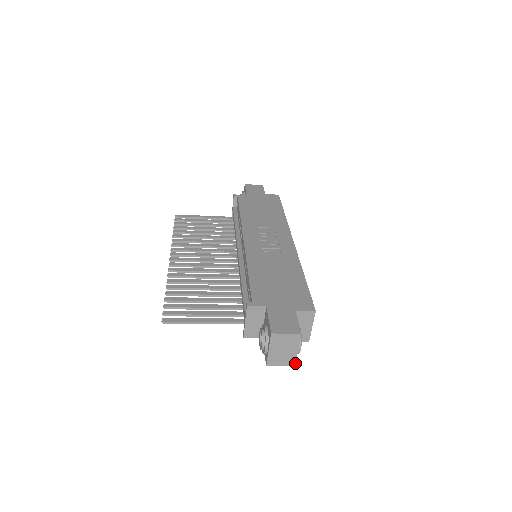
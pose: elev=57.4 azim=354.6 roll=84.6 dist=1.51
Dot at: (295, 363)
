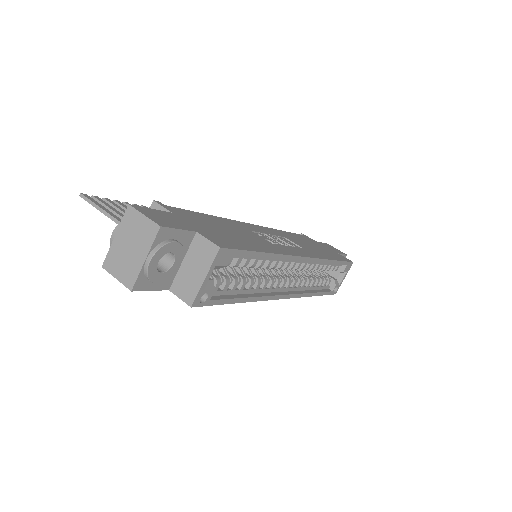
Dot at: (133, 286)
